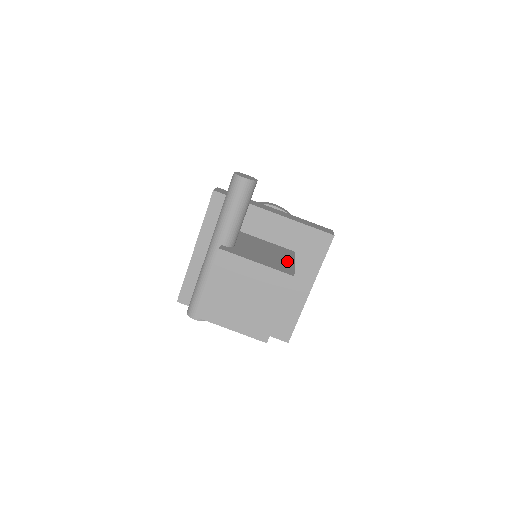
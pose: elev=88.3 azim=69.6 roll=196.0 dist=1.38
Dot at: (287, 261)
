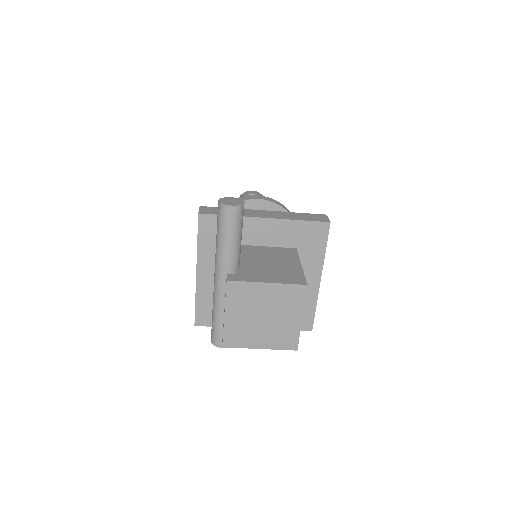
Dot at: (294, 266)
